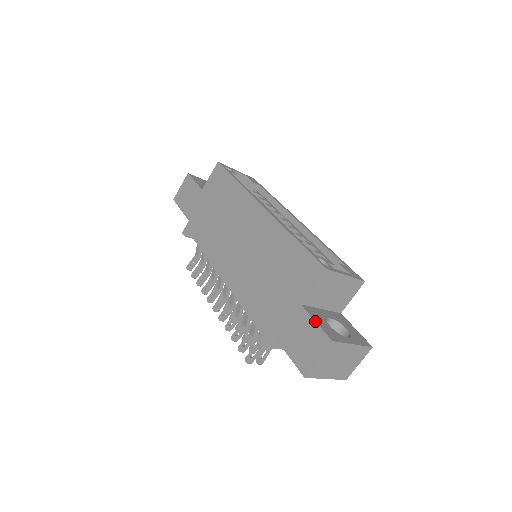
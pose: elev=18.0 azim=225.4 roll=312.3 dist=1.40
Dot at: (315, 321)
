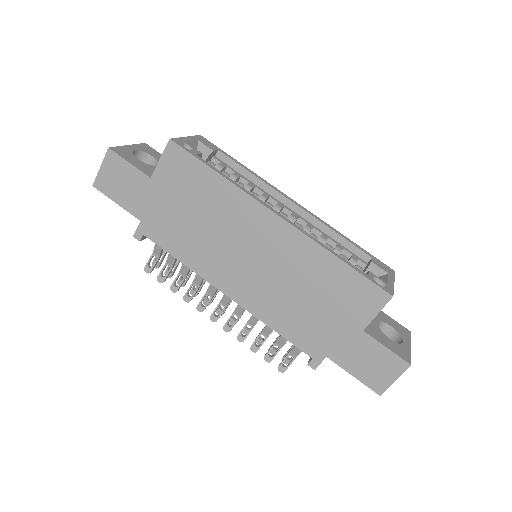
Dot at: (386, 347)
